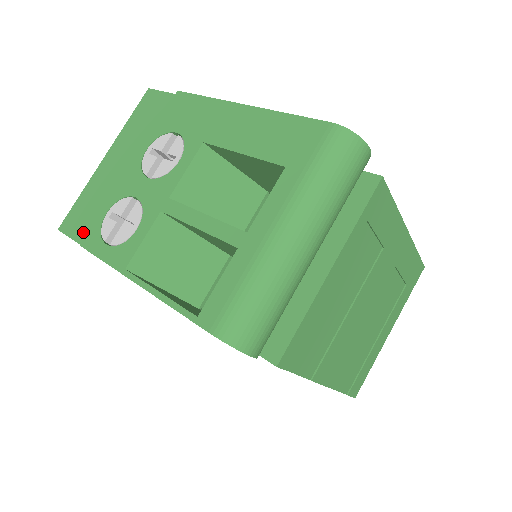
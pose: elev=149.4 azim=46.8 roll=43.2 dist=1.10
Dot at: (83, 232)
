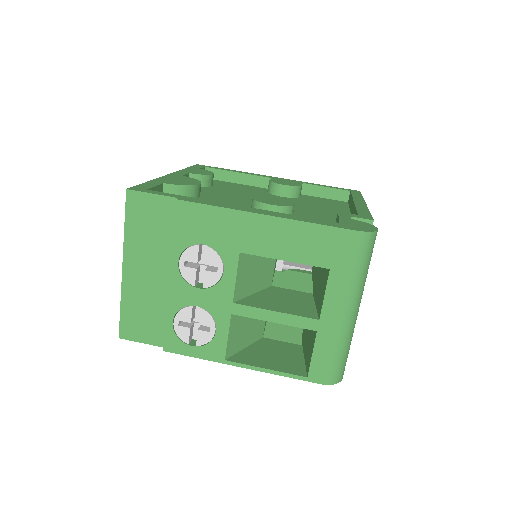
Dot at: (152, 336)
